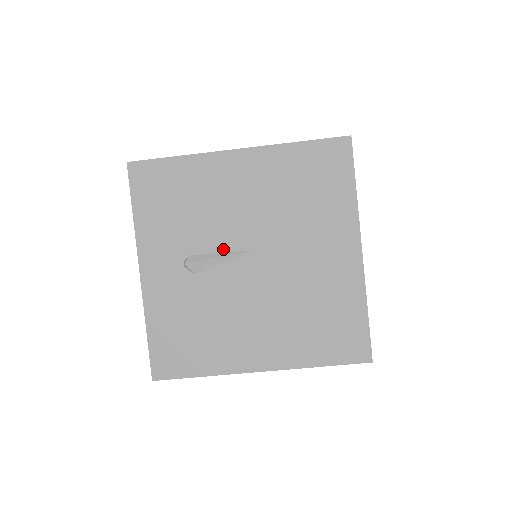
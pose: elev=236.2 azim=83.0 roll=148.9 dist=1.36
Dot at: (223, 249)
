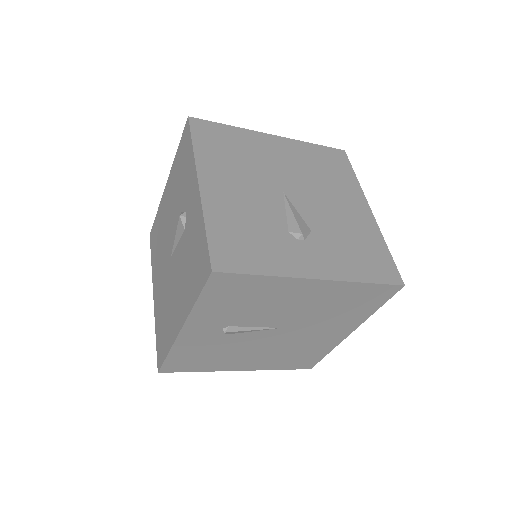
Dot at: (259, 326)
